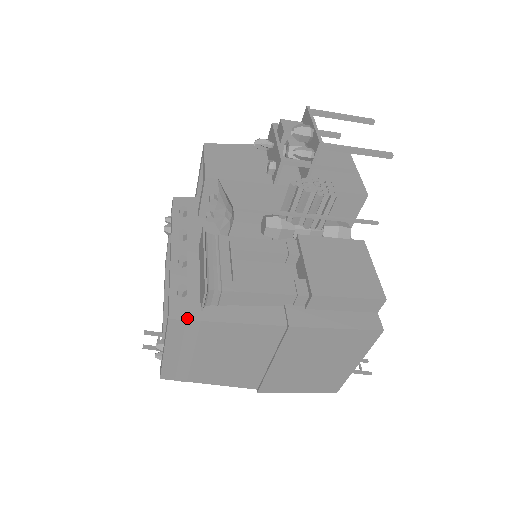
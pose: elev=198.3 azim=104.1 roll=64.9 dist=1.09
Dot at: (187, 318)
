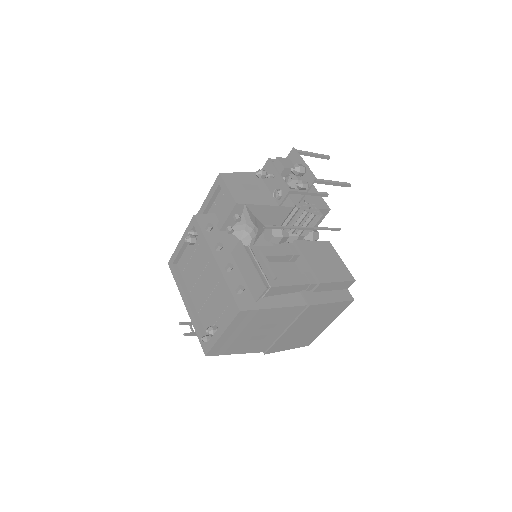
Dot at: (251, 309)
